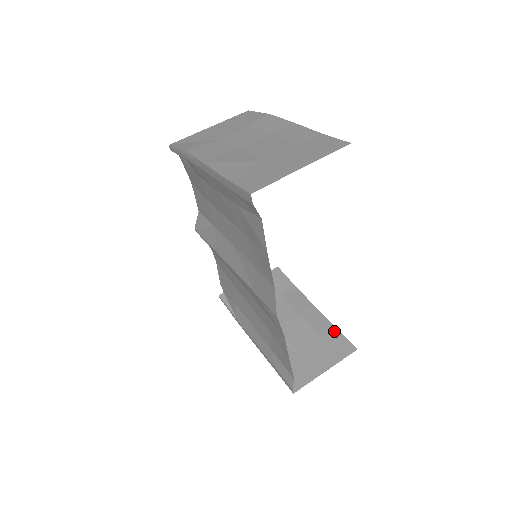
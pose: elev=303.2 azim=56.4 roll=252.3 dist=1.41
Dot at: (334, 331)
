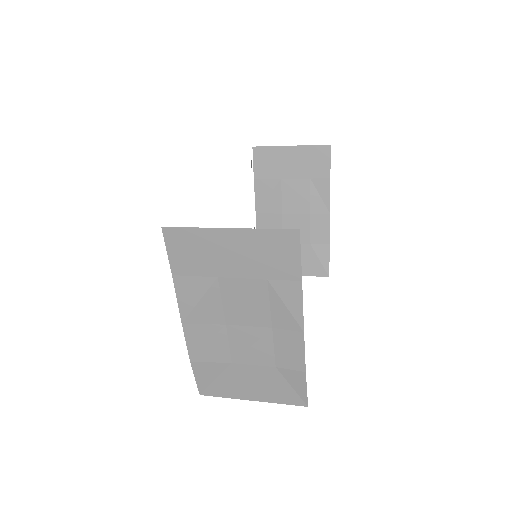
Dot at: (294, 276)
